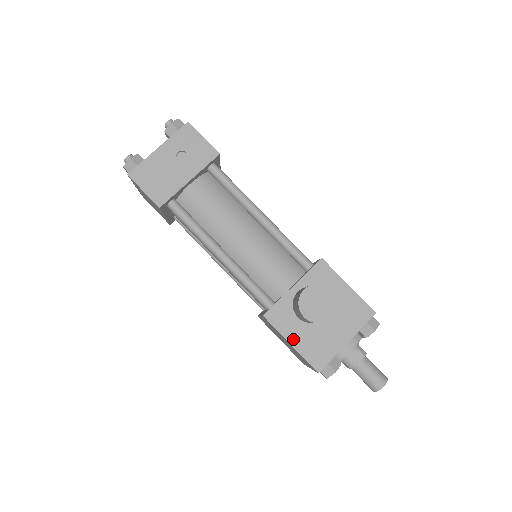
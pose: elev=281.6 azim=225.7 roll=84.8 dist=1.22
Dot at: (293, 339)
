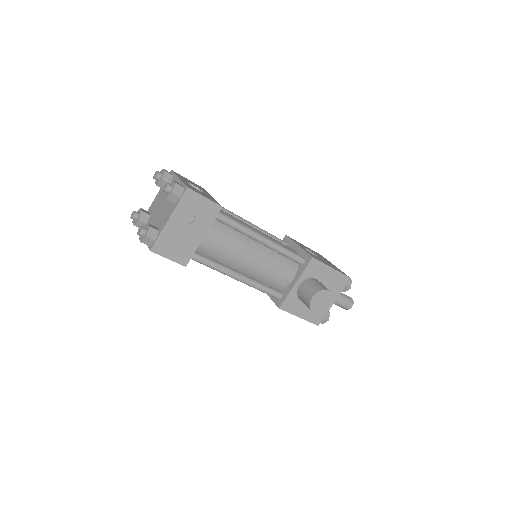
Dot at: (300, 314)
